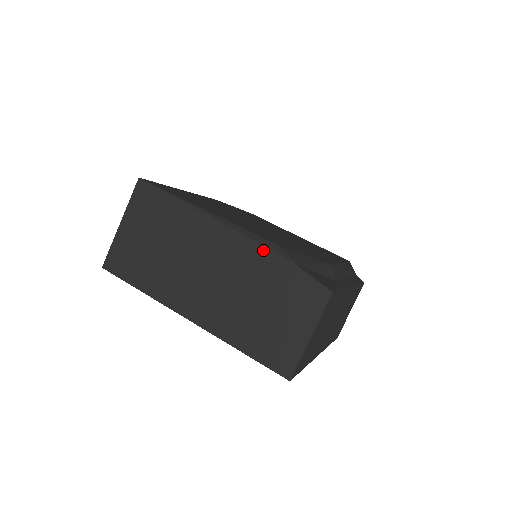
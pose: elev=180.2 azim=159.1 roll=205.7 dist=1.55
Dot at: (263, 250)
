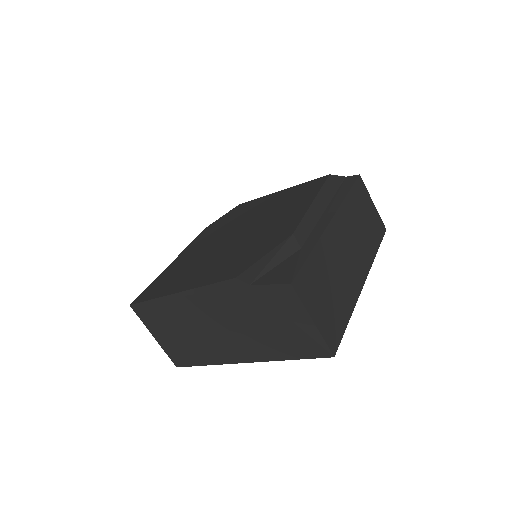
Dot at: (227, 292)
